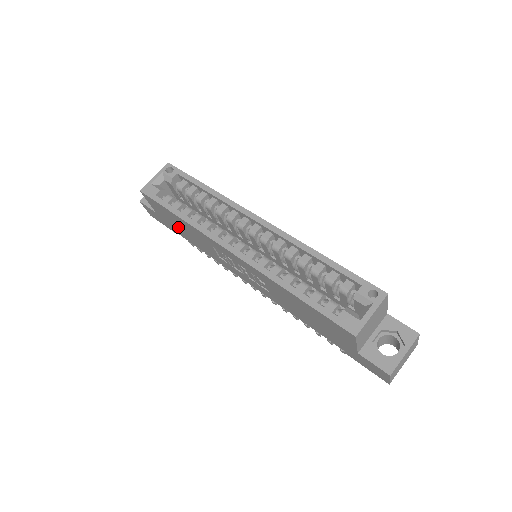
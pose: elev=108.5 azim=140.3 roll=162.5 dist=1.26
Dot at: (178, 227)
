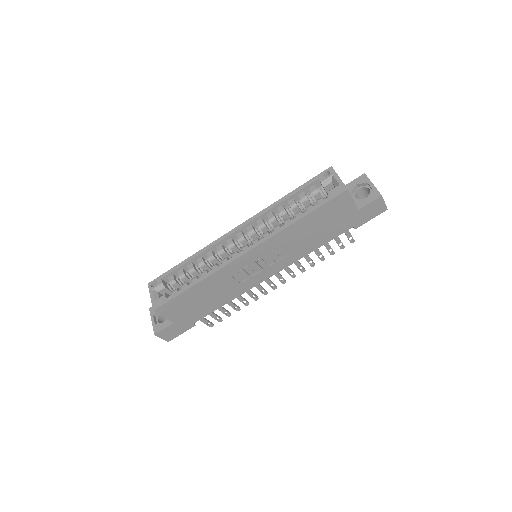
Dot at: (197, 306)
